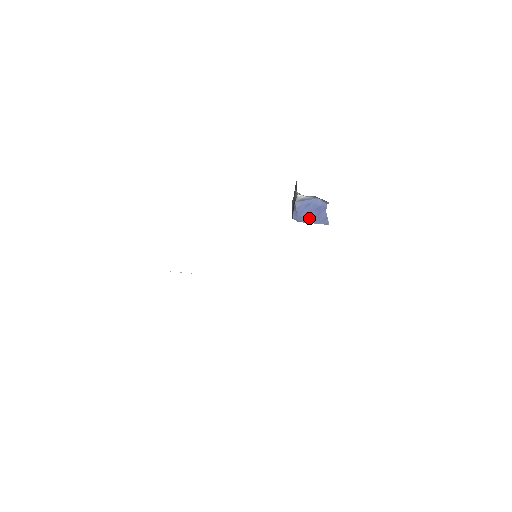
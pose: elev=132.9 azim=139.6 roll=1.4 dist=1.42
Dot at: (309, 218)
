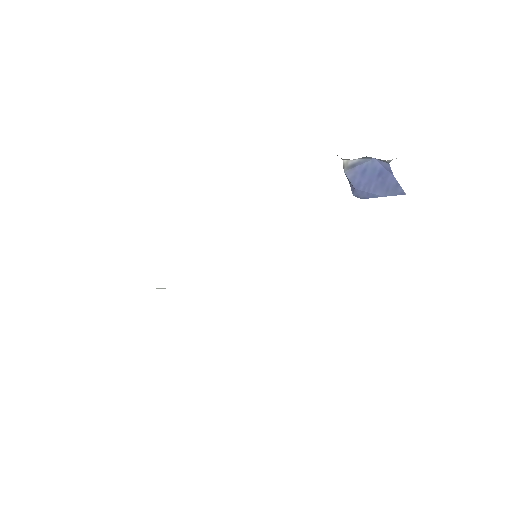
Dot at: (373, 190)
